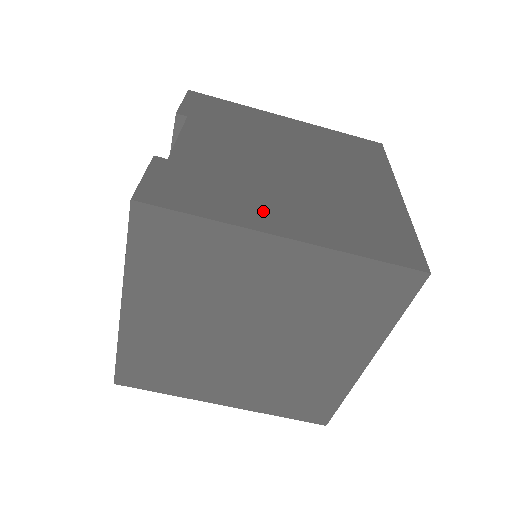
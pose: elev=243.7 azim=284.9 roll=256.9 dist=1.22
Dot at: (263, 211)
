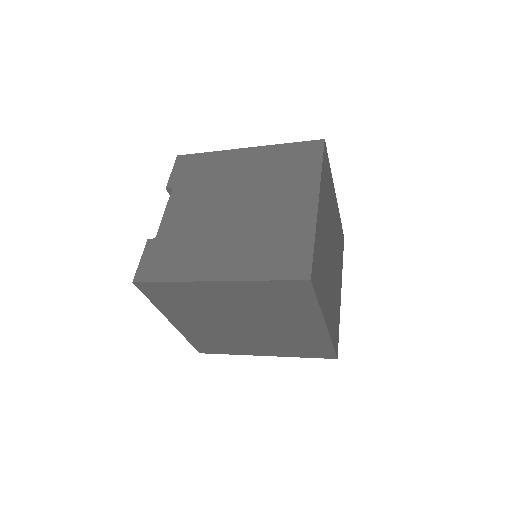
Dot at: (205, 262)
